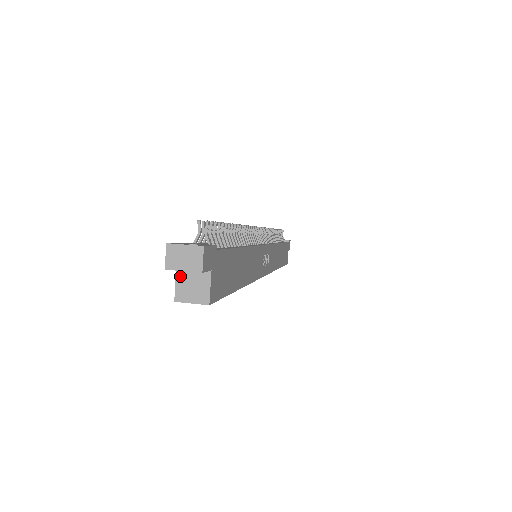
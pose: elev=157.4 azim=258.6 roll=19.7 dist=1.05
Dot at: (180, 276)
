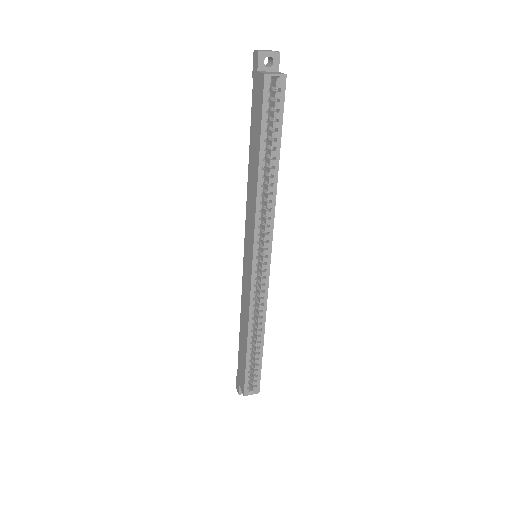
Dot at: (262, 72)
